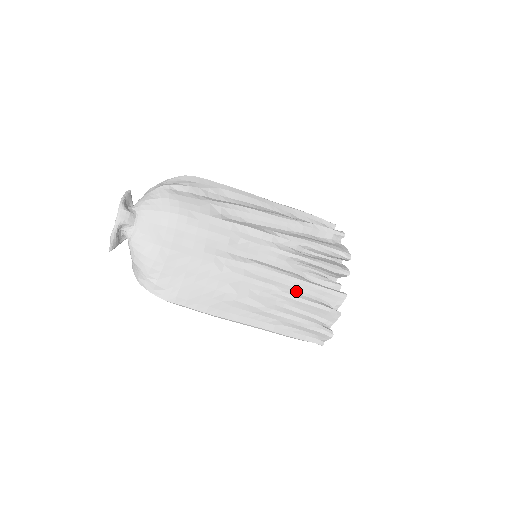
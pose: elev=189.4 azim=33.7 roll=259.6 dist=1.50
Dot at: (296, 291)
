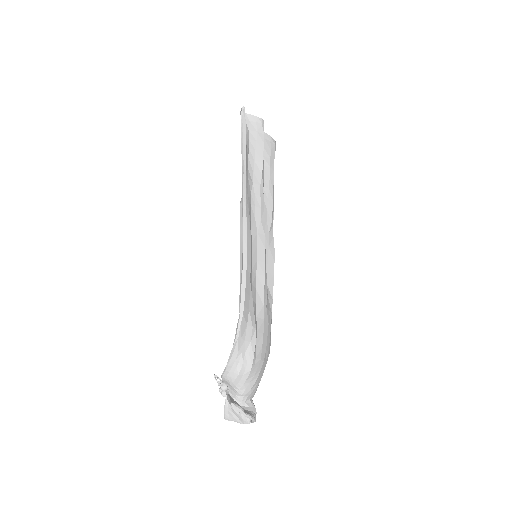
Dot at: occluded
